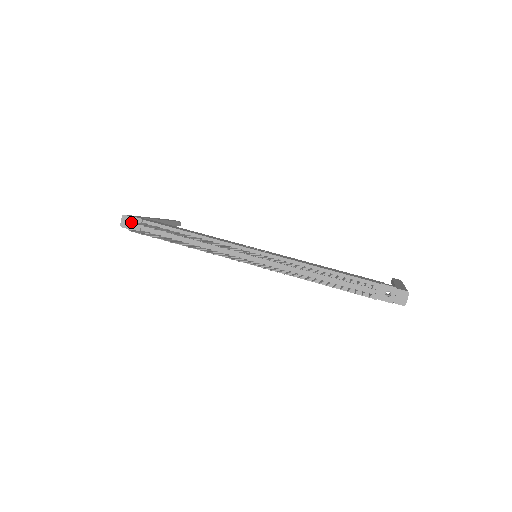
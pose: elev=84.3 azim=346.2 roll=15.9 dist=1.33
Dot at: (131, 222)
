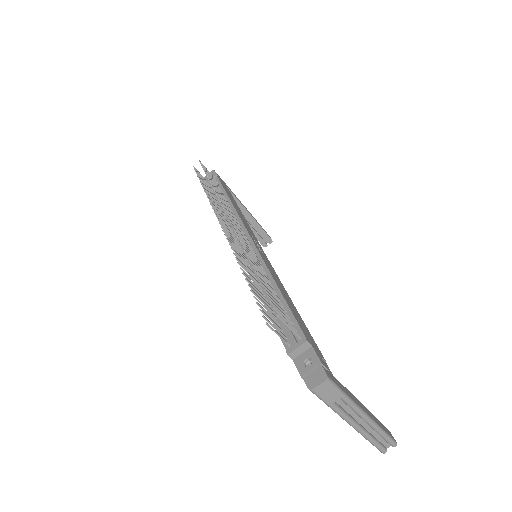
Dot at: (199, 160)
